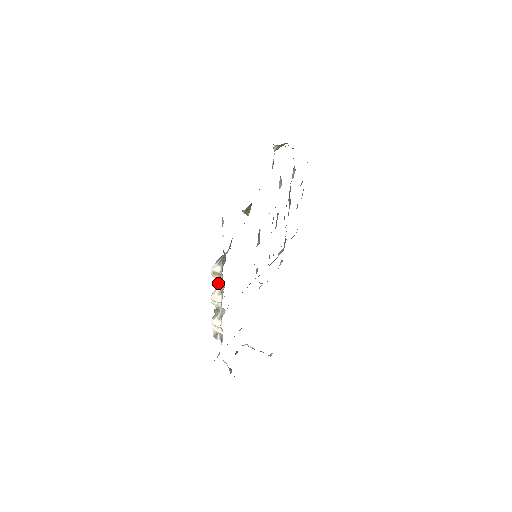
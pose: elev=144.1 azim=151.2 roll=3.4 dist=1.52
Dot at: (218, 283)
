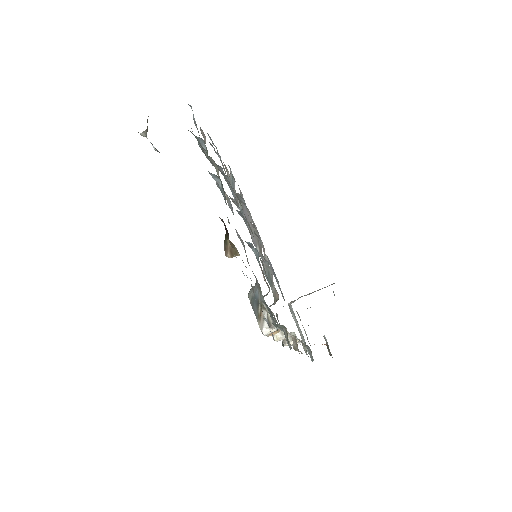
Dot at: occluded
